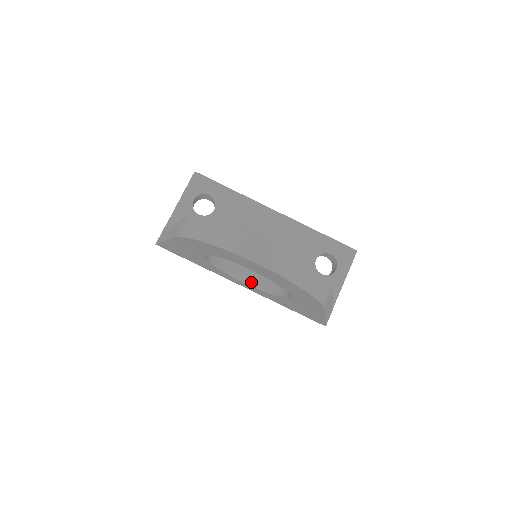
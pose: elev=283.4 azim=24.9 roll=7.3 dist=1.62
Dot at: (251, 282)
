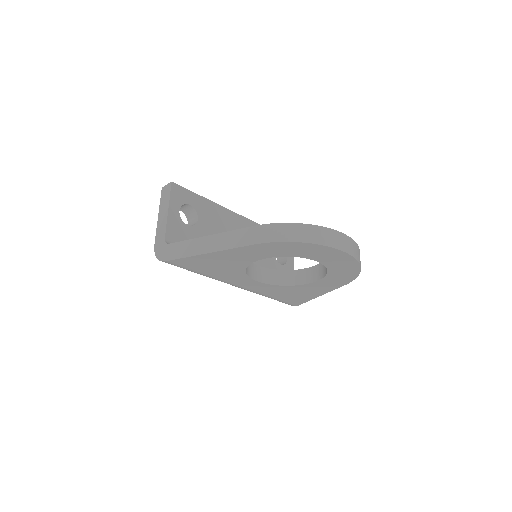
Dot at: (262, 279)
